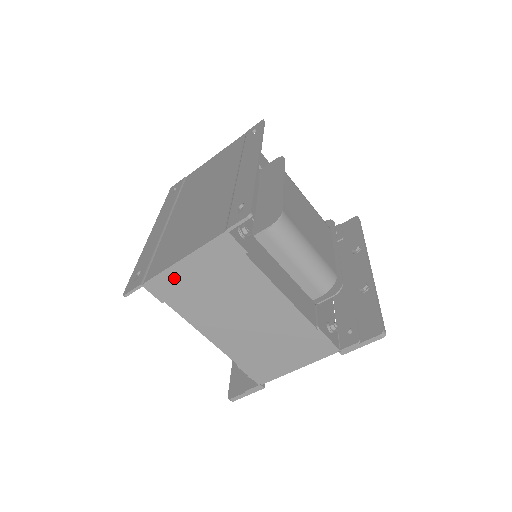
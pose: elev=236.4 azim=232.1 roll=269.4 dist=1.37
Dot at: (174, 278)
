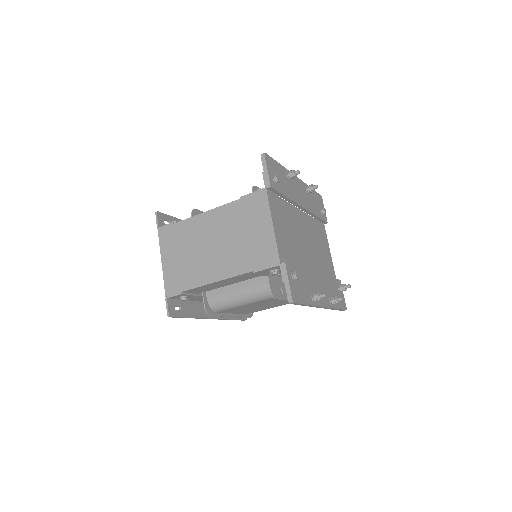
Dot at: (170, 275)
